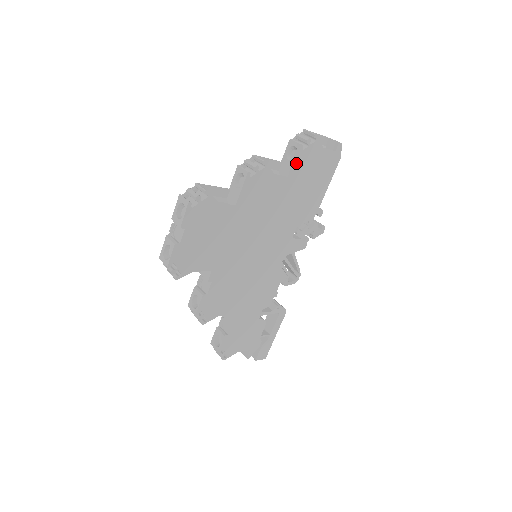
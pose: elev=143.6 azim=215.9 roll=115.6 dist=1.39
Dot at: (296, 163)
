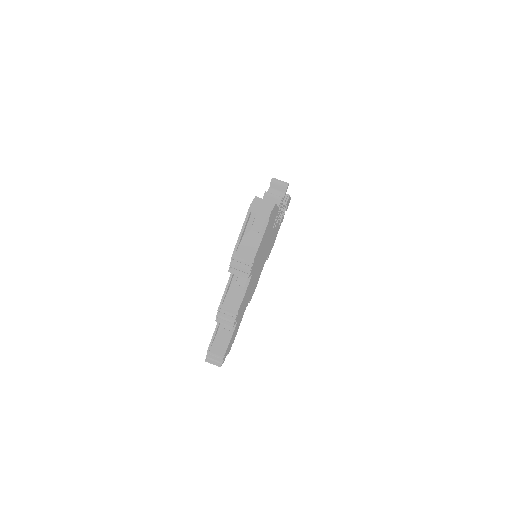
Dot at: (251, 272)
